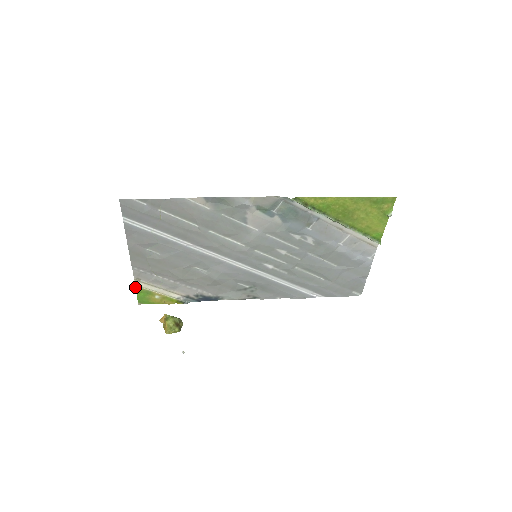
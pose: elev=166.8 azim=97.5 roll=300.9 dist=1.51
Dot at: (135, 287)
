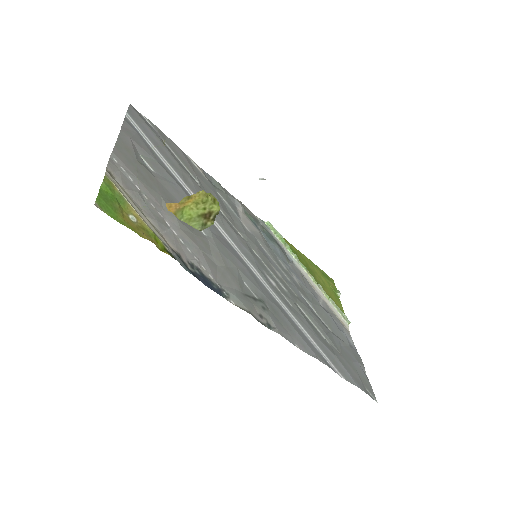
Dot at: (104, 176)
